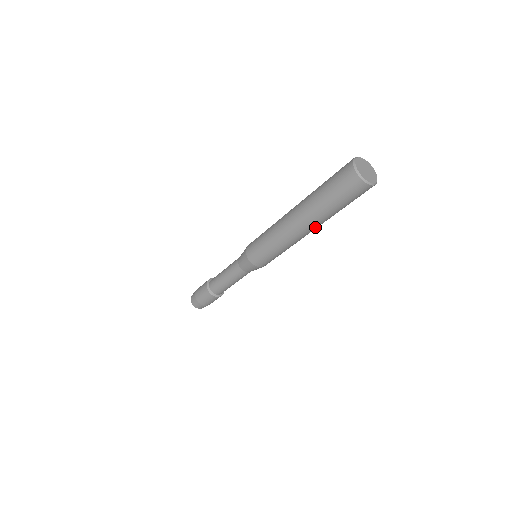
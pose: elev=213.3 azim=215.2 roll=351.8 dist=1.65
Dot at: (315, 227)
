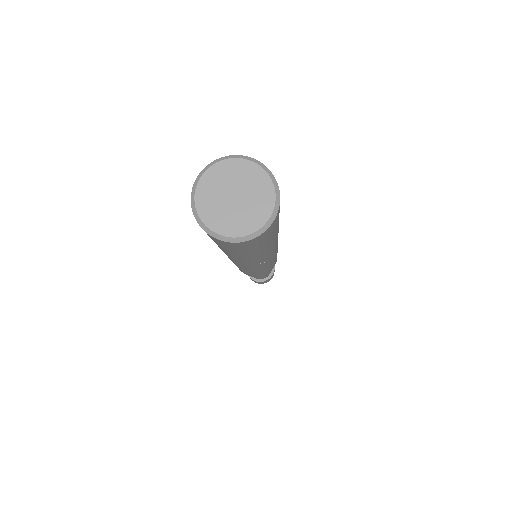
Dot at: (268, 255)
